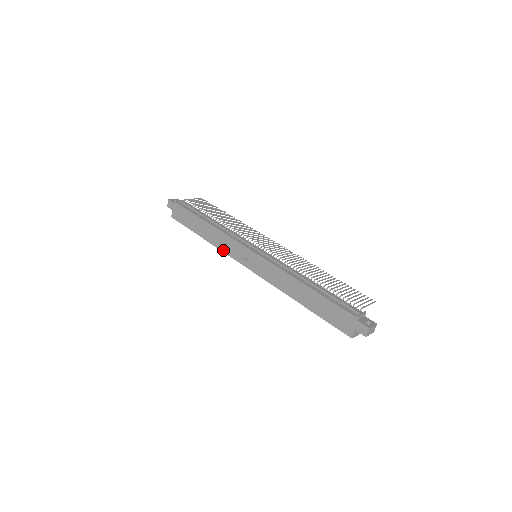
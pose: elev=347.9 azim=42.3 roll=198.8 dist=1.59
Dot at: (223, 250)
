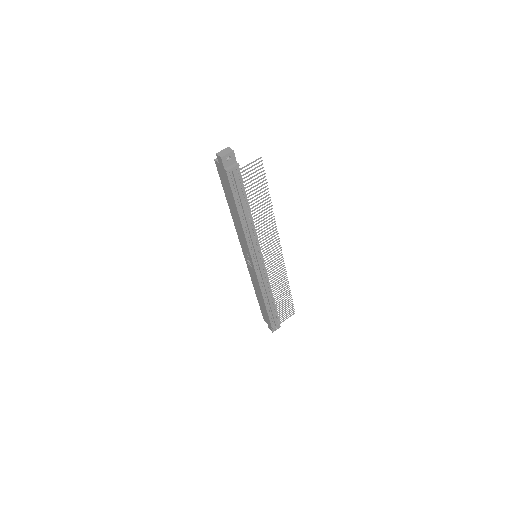
Dot at: (237, 232)
